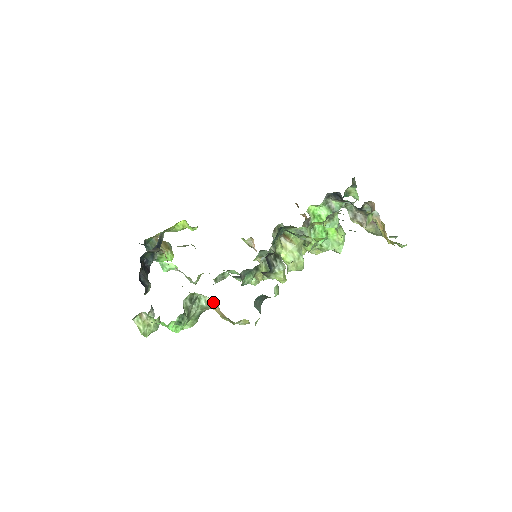
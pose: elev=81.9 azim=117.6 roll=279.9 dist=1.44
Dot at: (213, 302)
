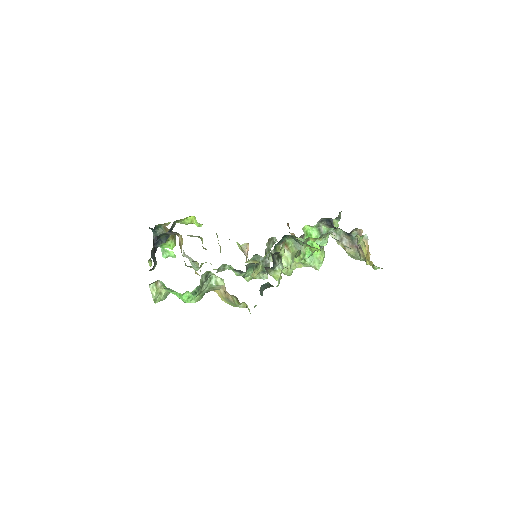
Dot at: (222, 283)
